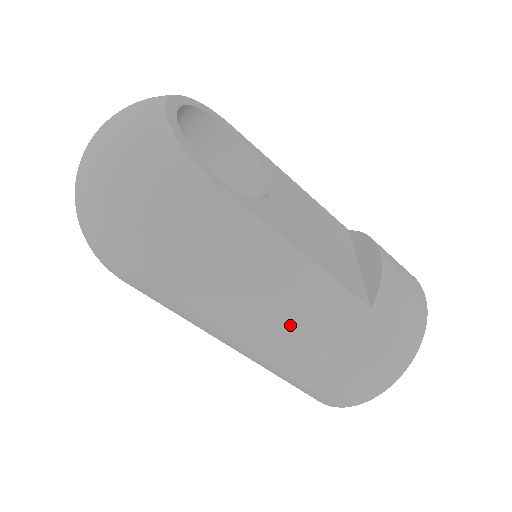
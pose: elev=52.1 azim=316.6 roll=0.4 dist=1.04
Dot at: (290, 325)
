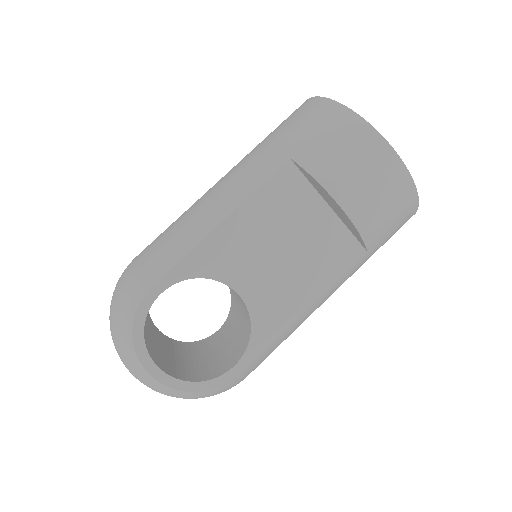
Dot at: occluded
